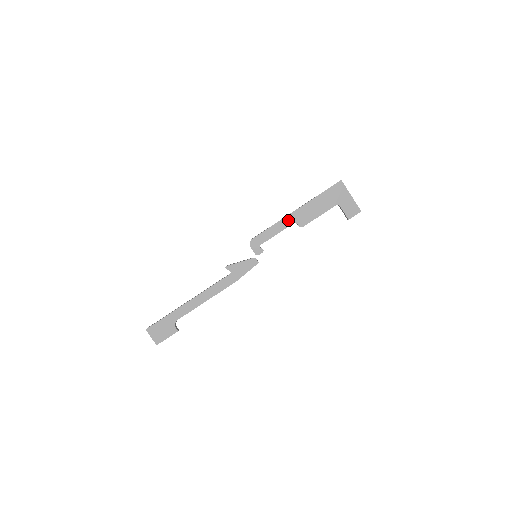
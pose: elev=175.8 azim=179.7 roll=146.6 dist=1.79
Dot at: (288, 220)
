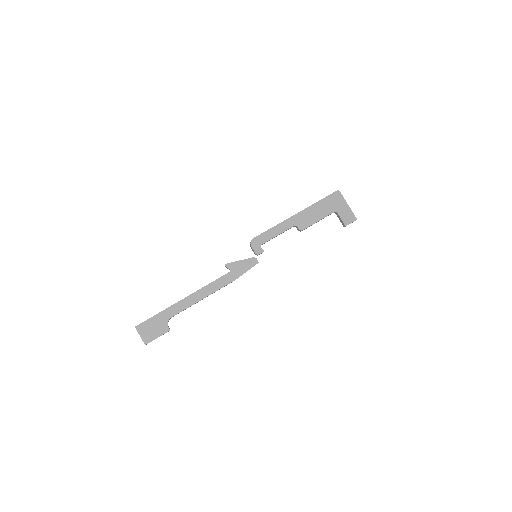
Dot at: (289, 223)
